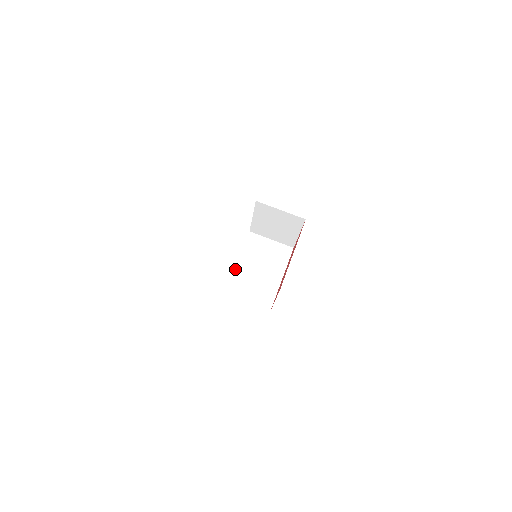
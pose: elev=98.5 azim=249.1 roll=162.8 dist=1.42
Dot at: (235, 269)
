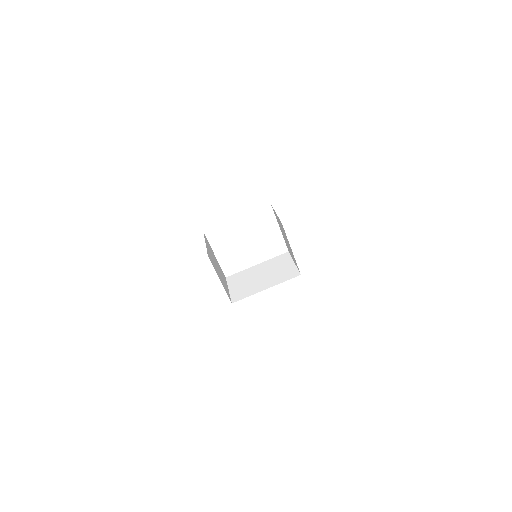
Dot at: (249, 268)
